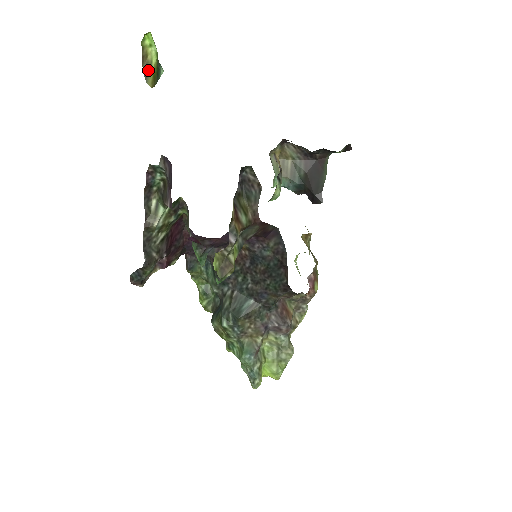
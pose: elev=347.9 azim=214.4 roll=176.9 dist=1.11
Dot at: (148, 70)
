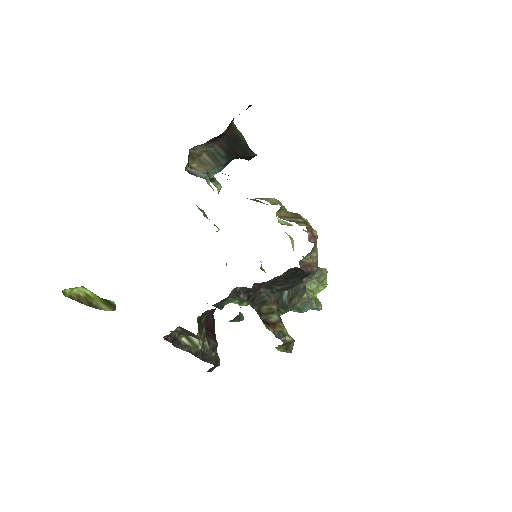
Dot at: (92, 302)
